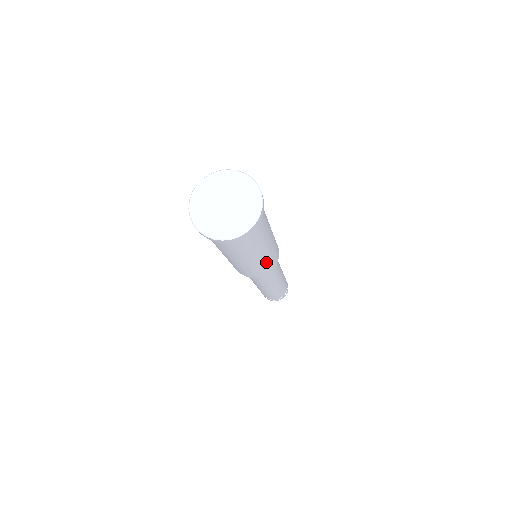
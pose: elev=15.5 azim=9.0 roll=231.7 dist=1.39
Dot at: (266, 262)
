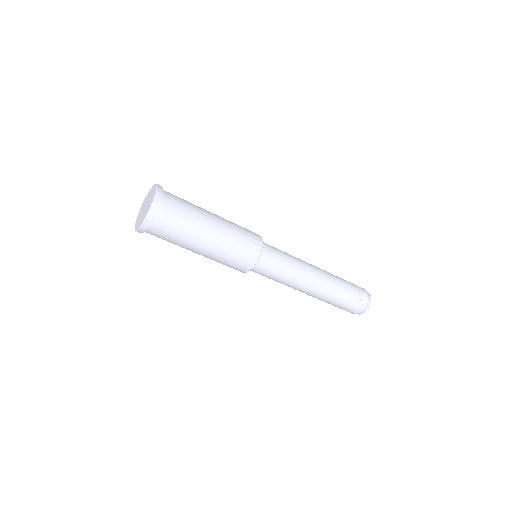
Dot at: (222, 261)
